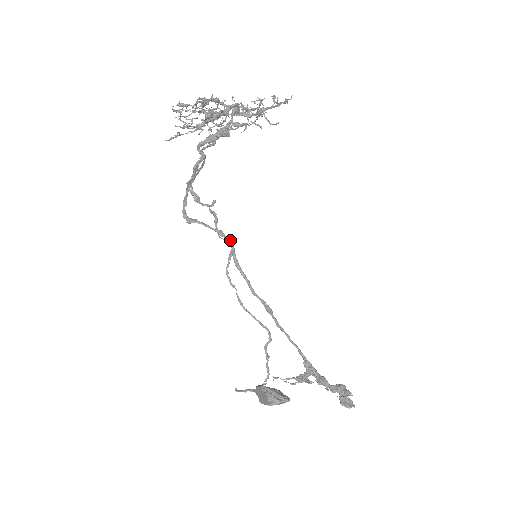
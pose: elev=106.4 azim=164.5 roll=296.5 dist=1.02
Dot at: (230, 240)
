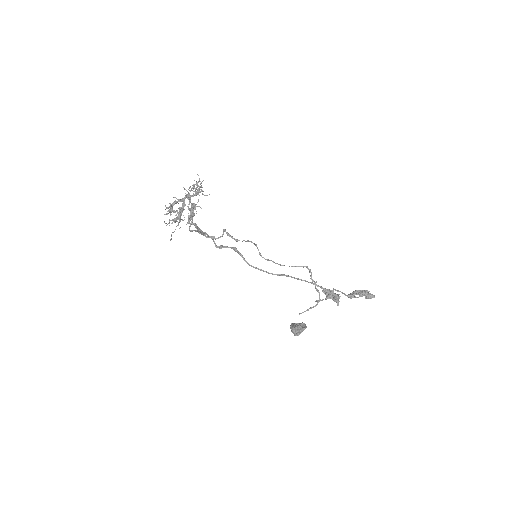
Dot at: (239, 254)
